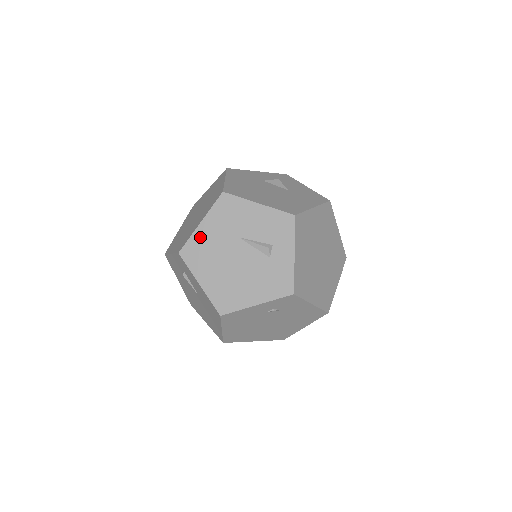
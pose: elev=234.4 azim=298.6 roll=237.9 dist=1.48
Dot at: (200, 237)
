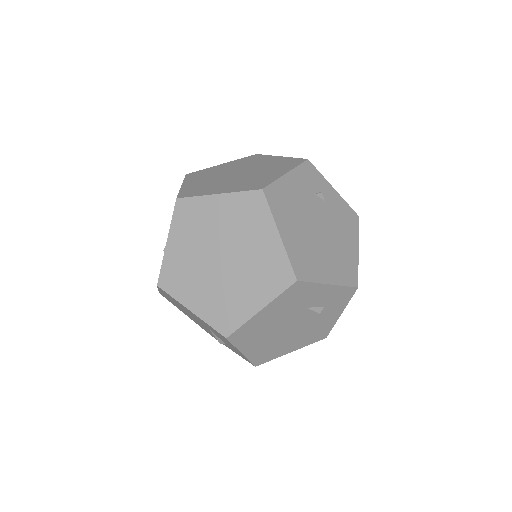
Dot at: (182, 306)
